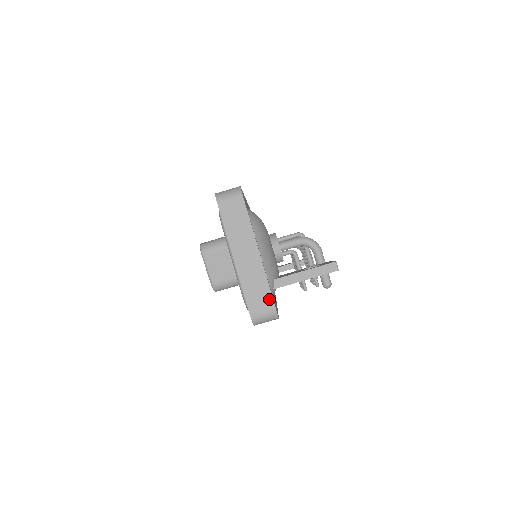
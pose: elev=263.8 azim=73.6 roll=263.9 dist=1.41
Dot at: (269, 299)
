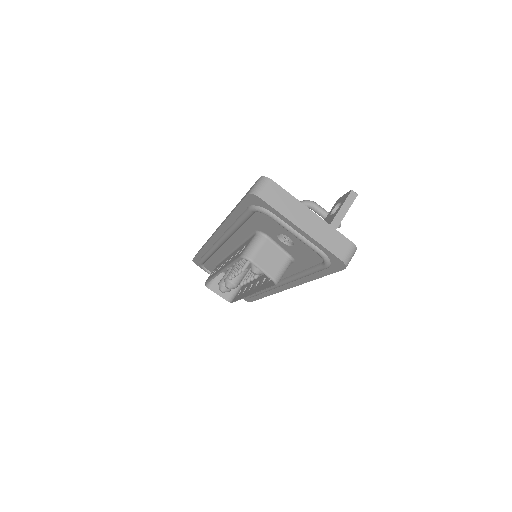
Dot at: (344, 239)
